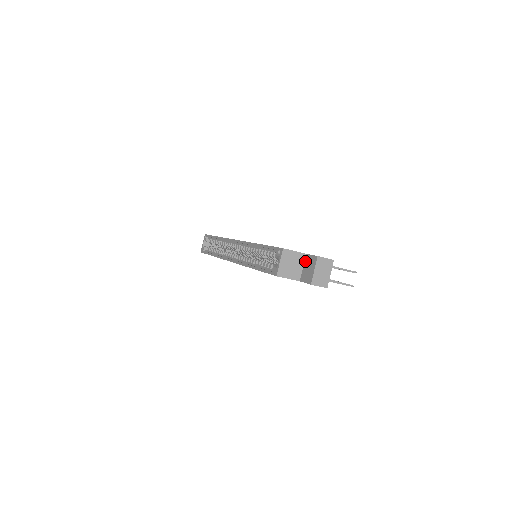
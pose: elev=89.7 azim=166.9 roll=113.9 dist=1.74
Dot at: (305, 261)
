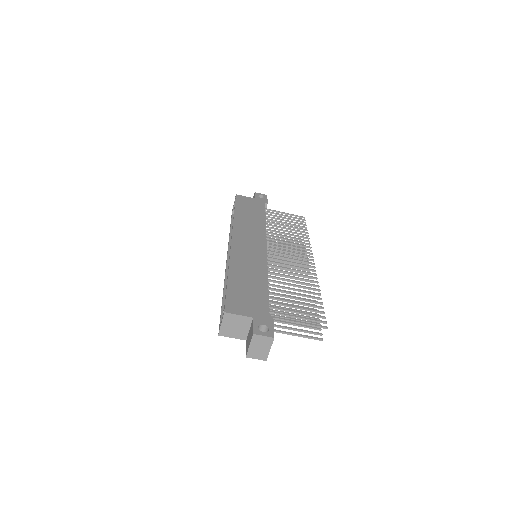
Dot at: (251, 325)
